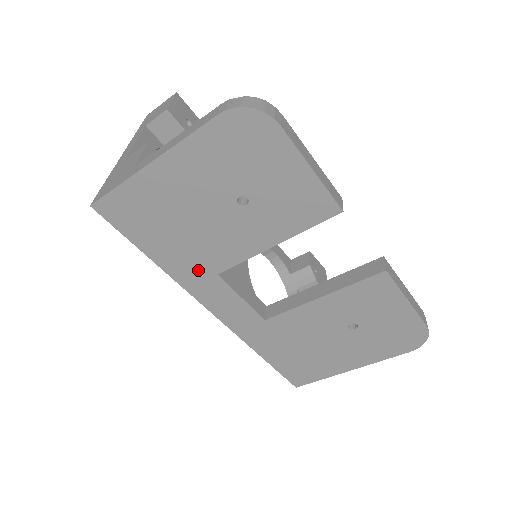
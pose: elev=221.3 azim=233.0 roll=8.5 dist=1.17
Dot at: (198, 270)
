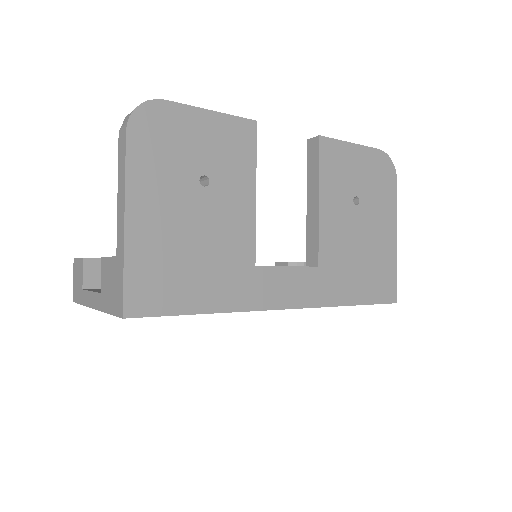
Dot at: (242, 279)
